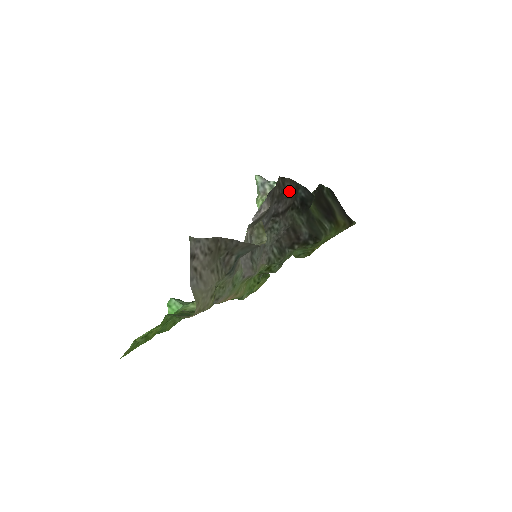
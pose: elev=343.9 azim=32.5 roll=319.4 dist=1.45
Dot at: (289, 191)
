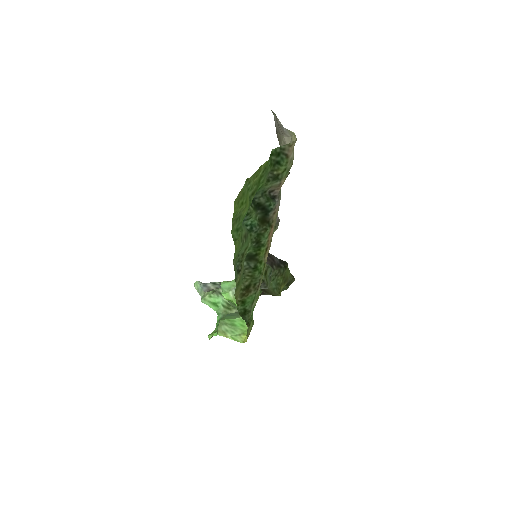
Dot at: occluded
